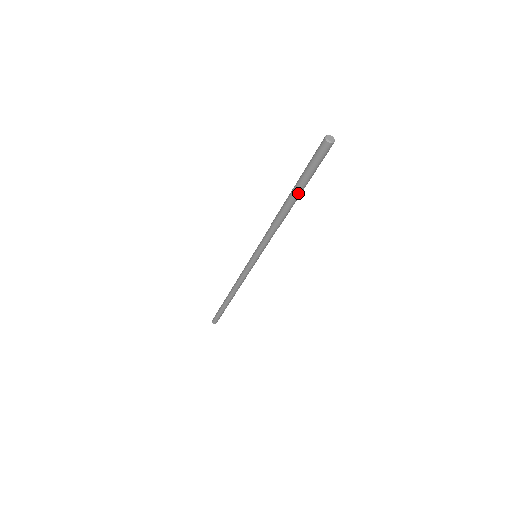
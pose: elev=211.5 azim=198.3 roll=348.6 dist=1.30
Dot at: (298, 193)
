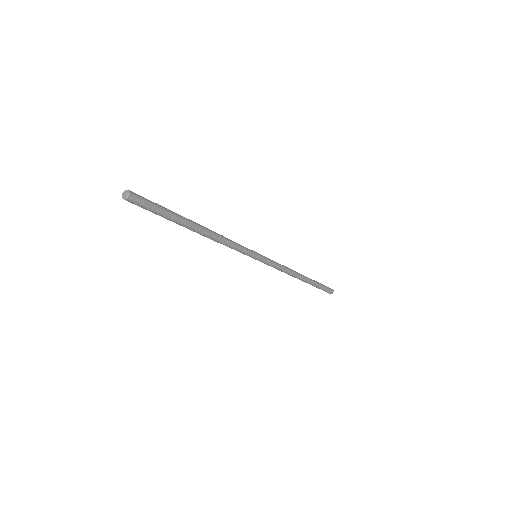
Dot at: (180, 225)
